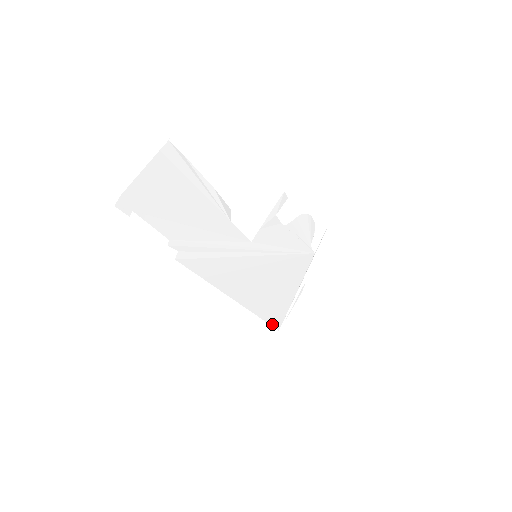
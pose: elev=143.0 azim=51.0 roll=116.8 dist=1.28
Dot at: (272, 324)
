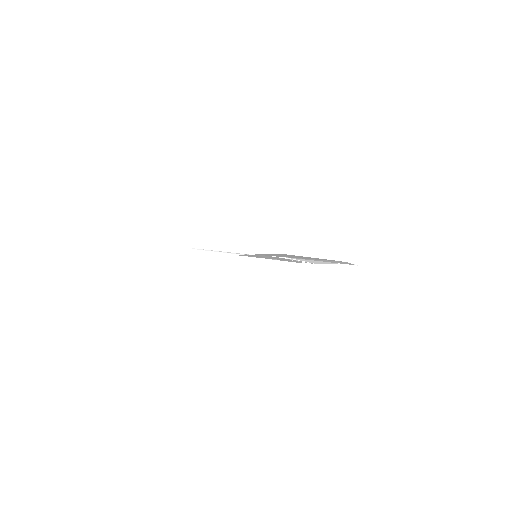
Dot at: occluded
